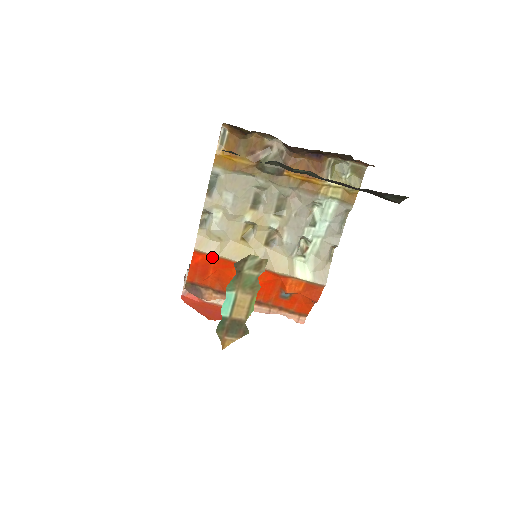
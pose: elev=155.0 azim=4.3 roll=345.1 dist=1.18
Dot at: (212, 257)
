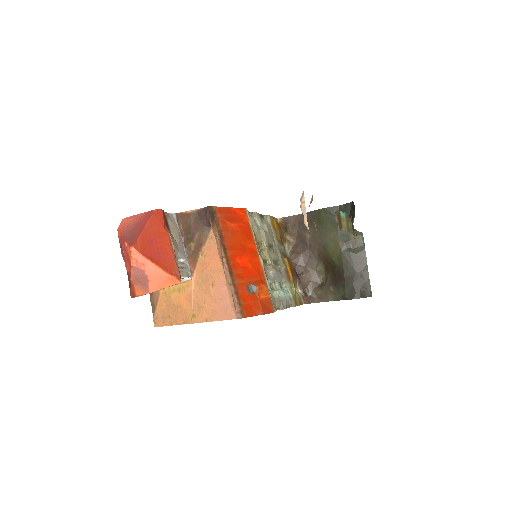
Dot at: (247, 222)
